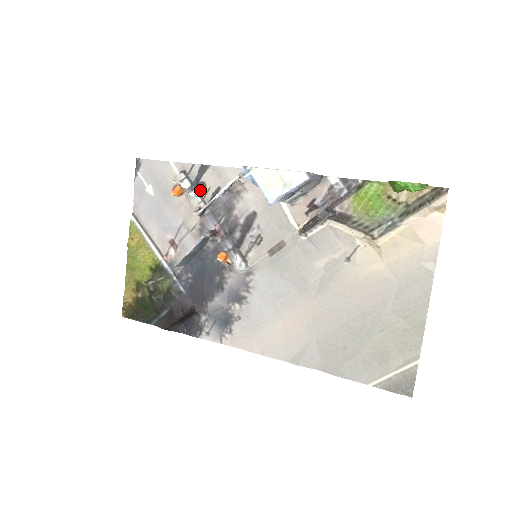
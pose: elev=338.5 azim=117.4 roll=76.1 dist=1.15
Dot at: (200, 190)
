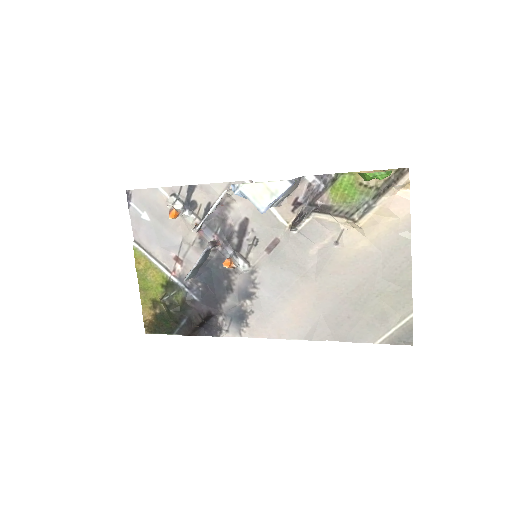
Dot at: (192, 208)
